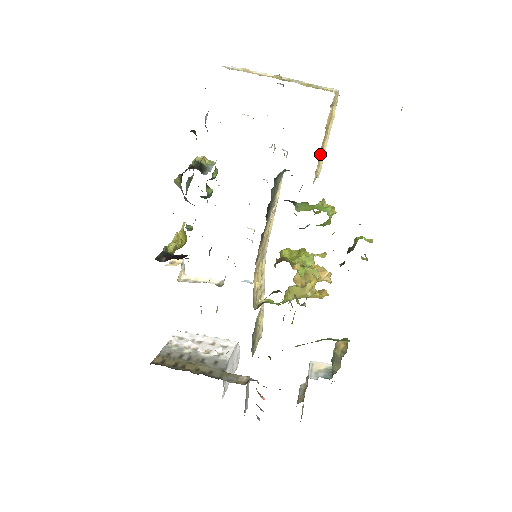
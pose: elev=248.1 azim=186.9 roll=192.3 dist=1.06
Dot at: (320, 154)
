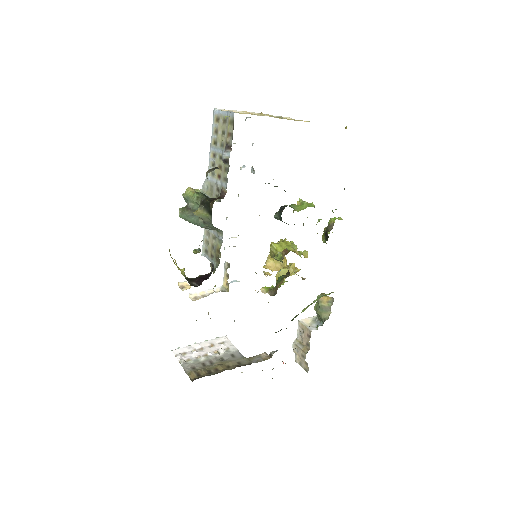
Dot at: occluded
